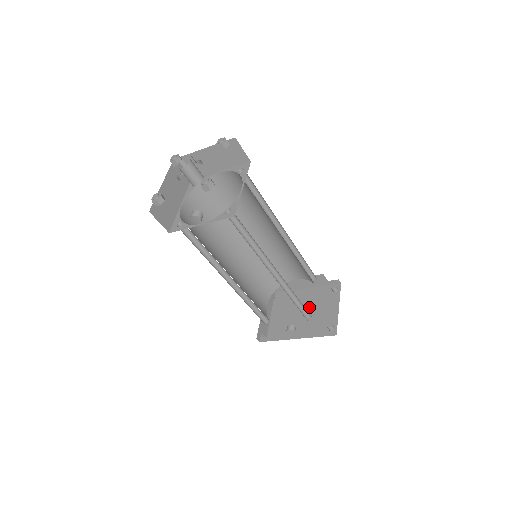
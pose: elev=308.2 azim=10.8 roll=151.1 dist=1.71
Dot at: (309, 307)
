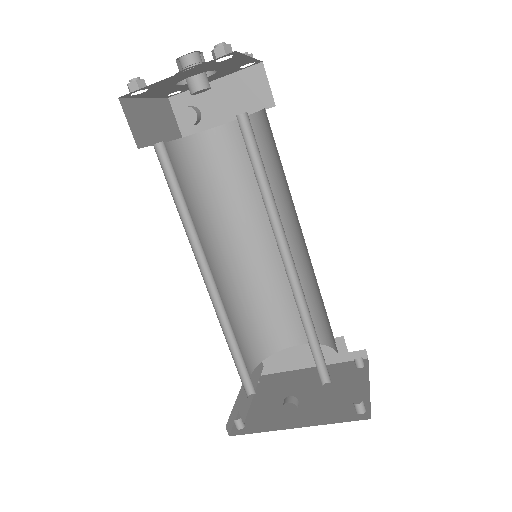
Dot at: (318, 387)
